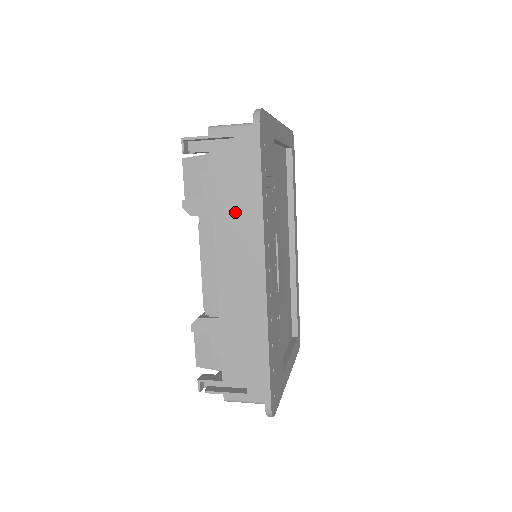
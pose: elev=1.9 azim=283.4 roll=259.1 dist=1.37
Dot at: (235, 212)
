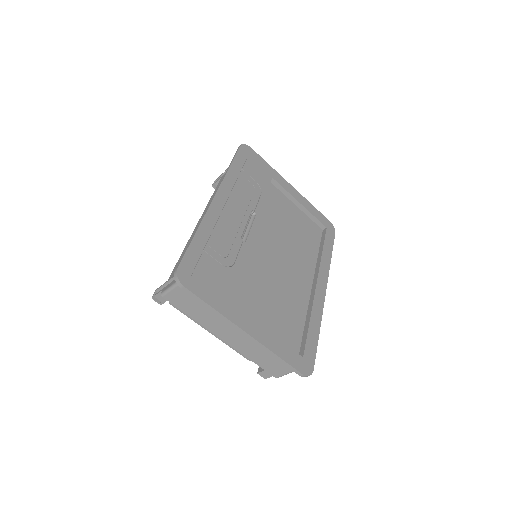
Dot at: occluded
